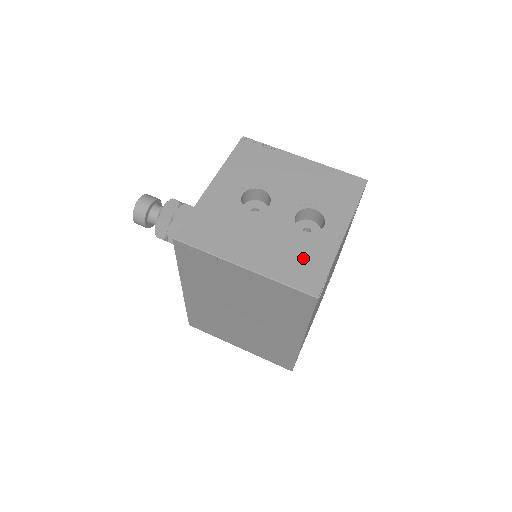
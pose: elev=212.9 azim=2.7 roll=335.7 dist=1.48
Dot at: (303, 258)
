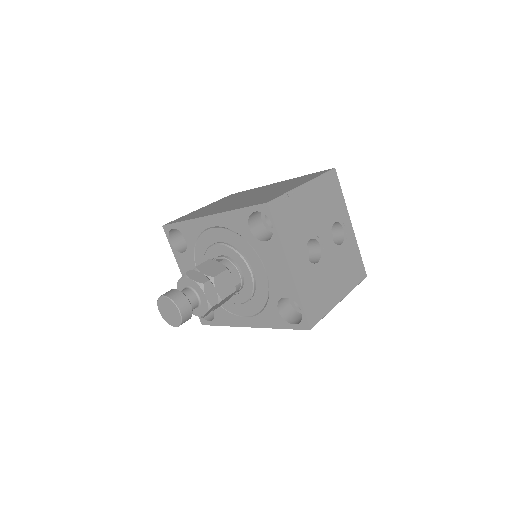
Dot at: (351, 262)
